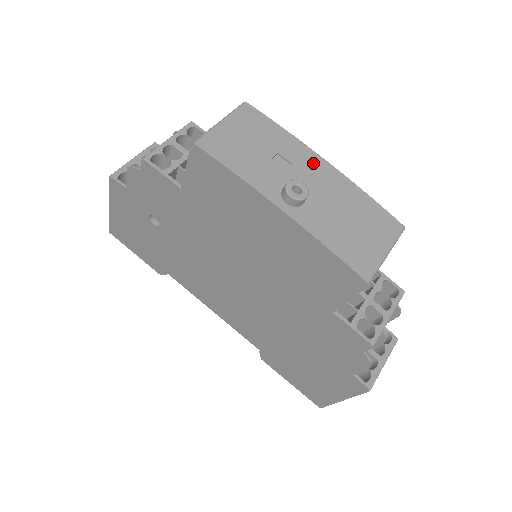
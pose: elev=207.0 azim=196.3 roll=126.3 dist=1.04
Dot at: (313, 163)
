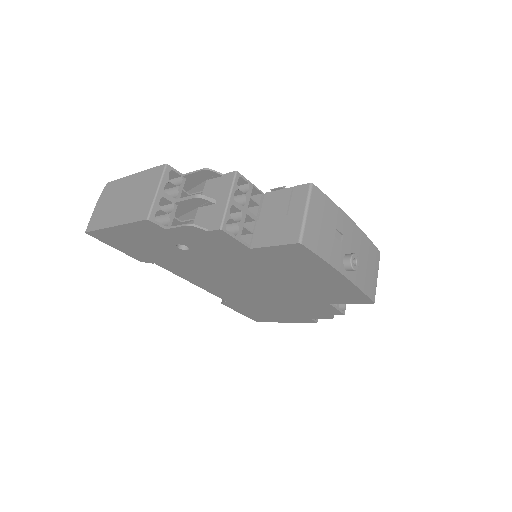
Dot at: (350, 228)
